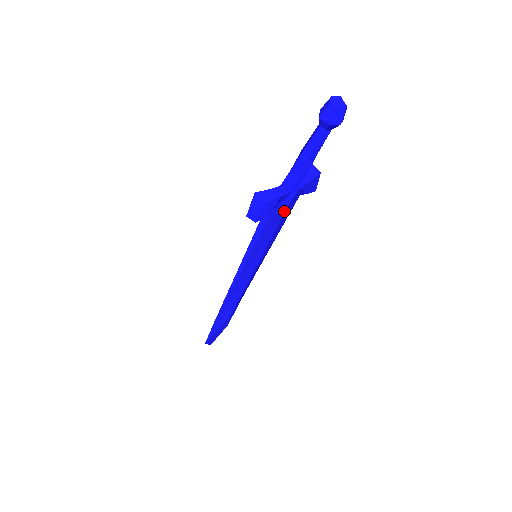
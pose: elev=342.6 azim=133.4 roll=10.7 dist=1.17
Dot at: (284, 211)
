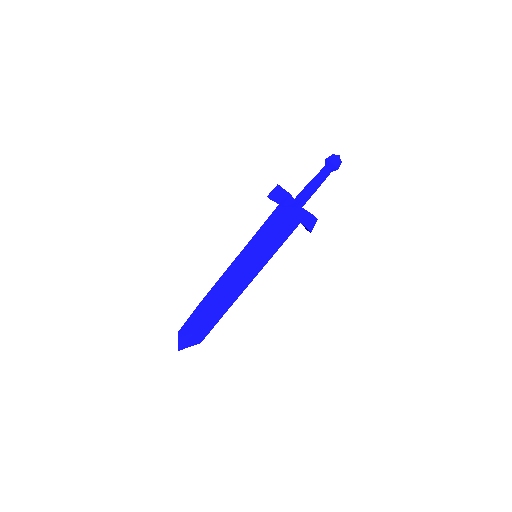
Dot at: (288, 219)
